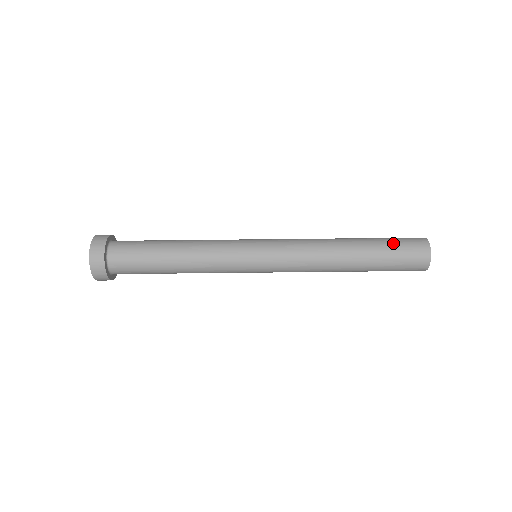
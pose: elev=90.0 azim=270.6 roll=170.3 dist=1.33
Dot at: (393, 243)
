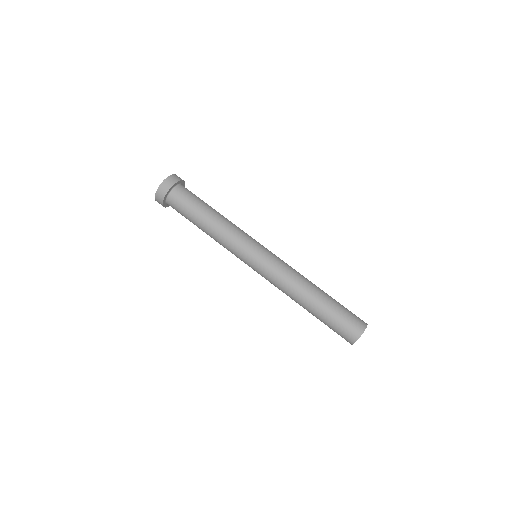
Dot at: occluded
